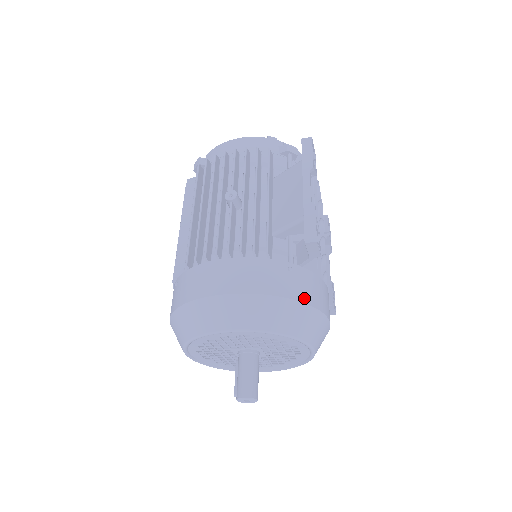
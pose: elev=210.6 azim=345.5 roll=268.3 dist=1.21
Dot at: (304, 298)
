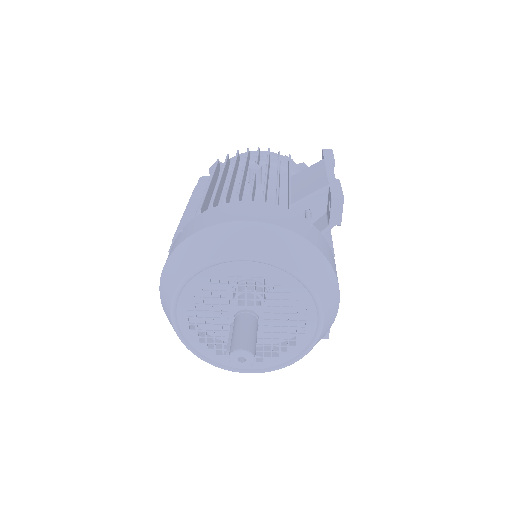
Dot at: (324, 252)
